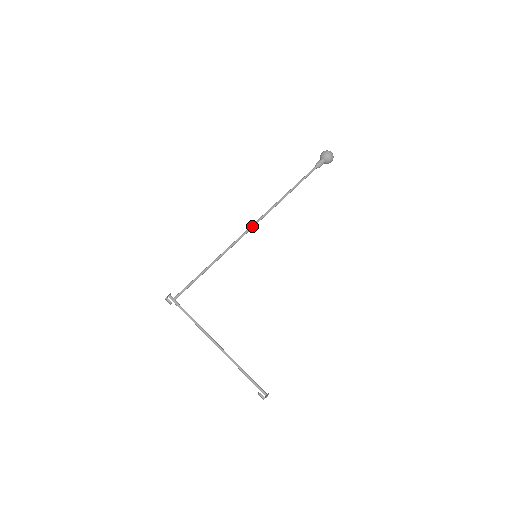
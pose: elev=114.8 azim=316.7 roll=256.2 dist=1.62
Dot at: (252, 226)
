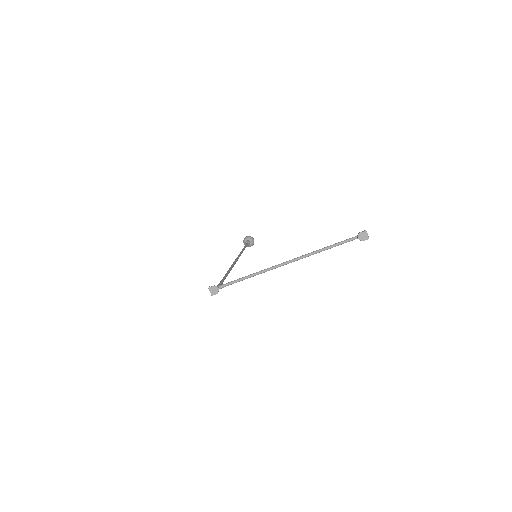
Dot at: (235, 259)
